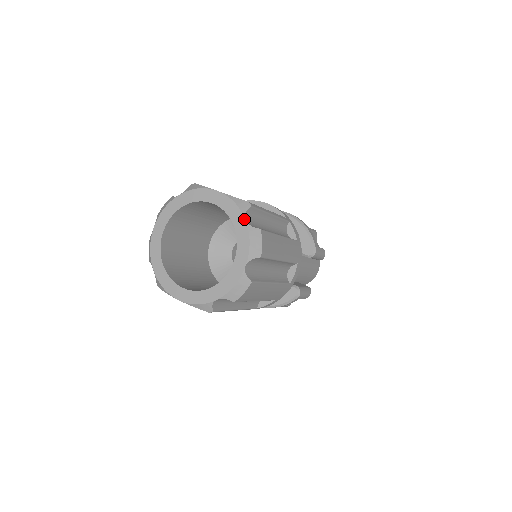
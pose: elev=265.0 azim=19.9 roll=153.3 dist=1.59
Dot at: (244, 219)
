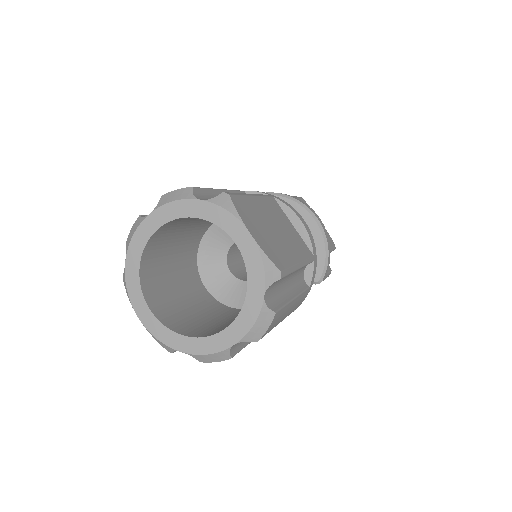
Dot at: (263, 294)
